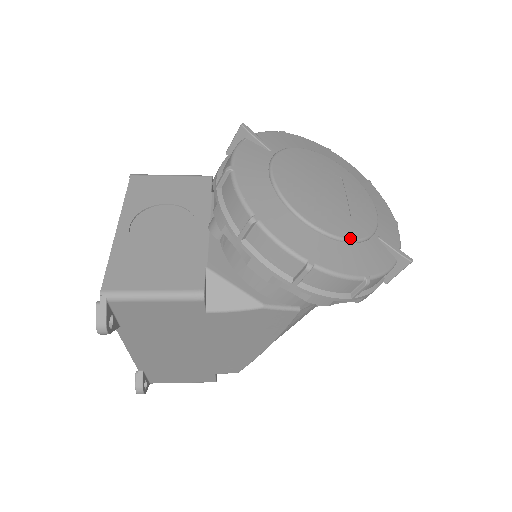
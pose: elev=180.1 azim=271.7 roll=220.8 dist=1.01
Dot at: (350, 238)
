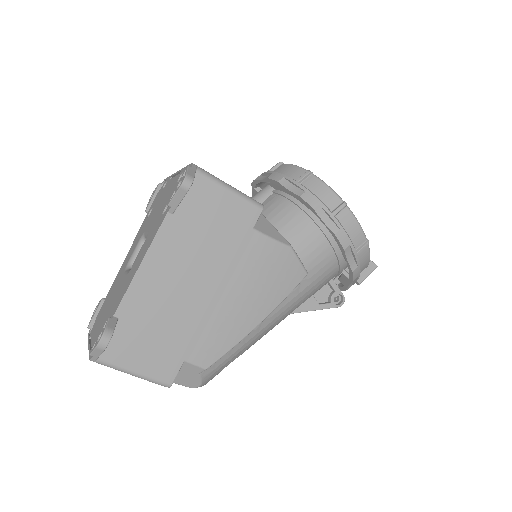
Dot at: occluded
